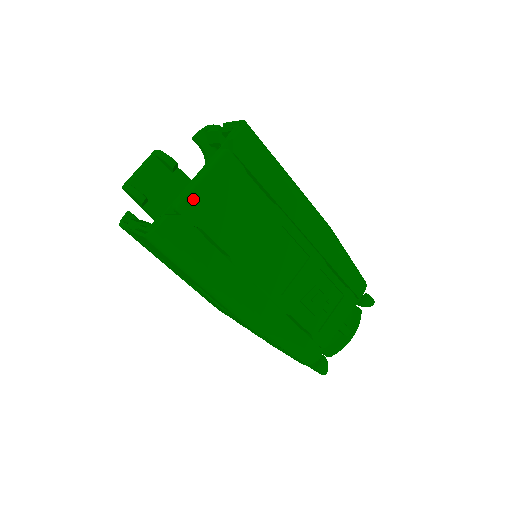
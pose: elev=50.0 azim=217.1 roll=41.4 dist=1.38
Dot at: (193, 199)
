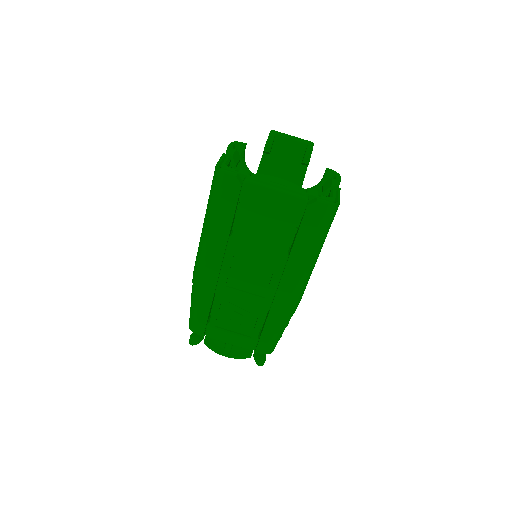
Dot at: (257, 189)
